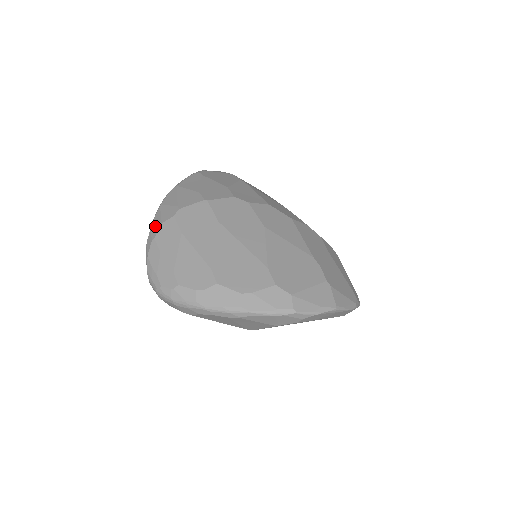
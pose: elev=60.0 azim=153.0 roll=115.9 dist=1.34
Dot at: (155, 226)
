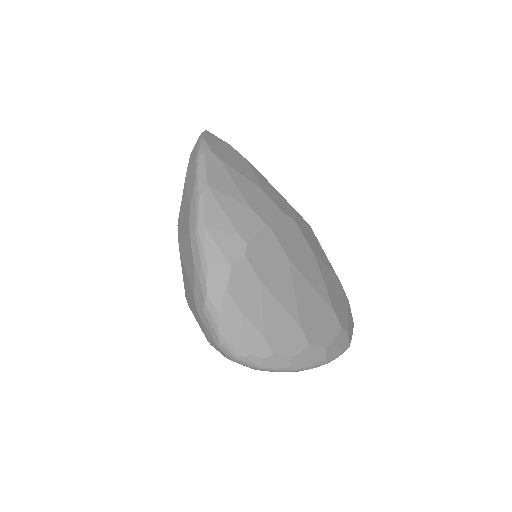
Dot at: (218, 268)
